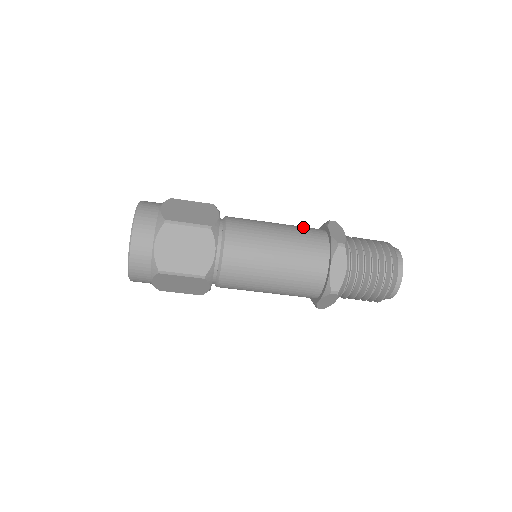
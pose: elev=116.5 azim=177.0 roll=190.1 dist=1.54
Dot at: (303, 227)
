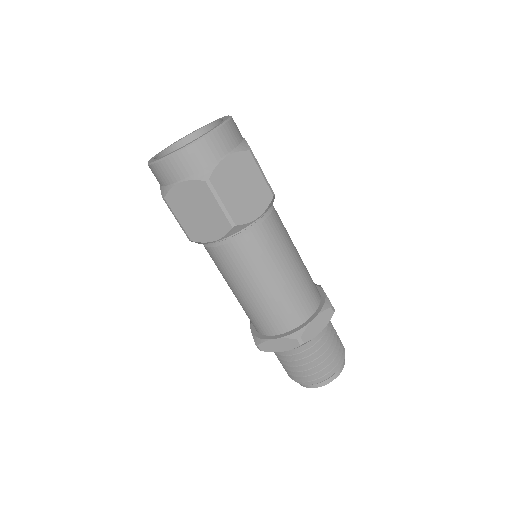
Dot at: (307, 289)
